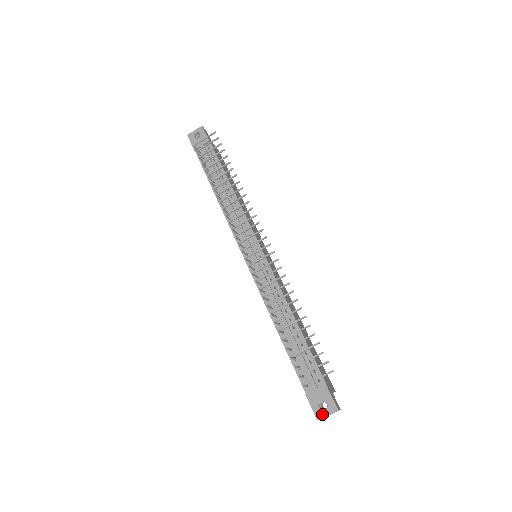
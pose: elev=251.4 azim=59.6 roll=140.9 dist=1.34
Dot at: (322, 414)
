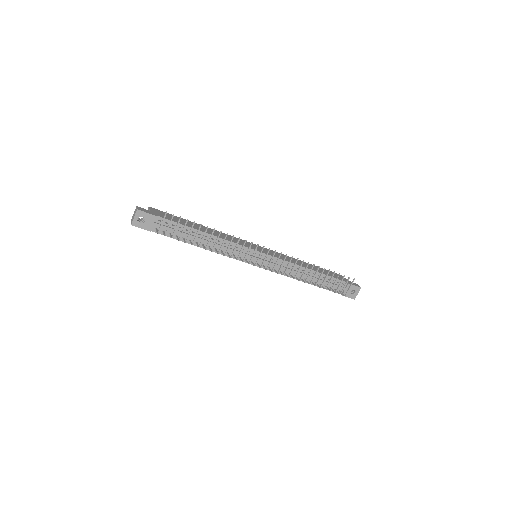
Dot at: (355, 296)
